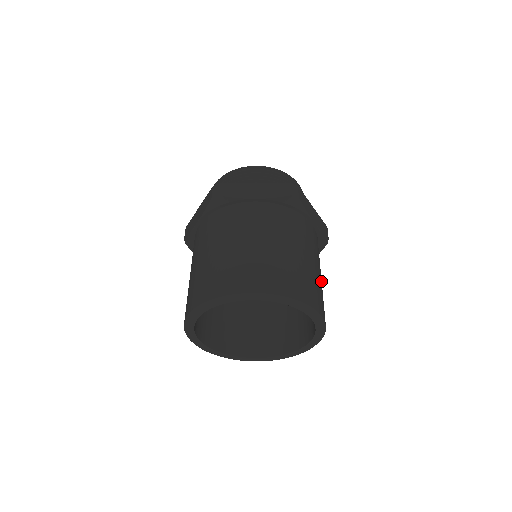
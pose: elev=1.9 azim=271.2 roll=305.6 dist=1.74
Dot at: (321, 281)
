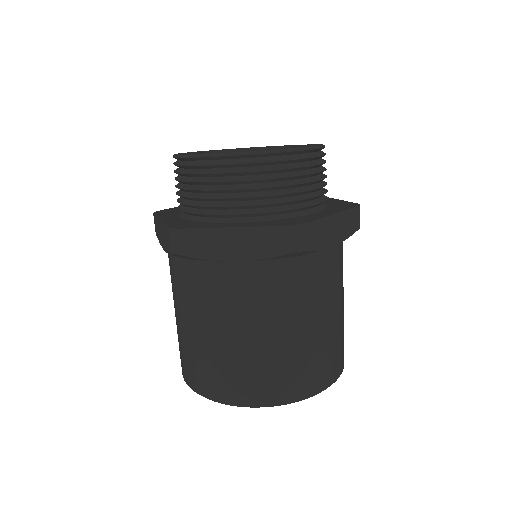
Dot at: (341, 315)
